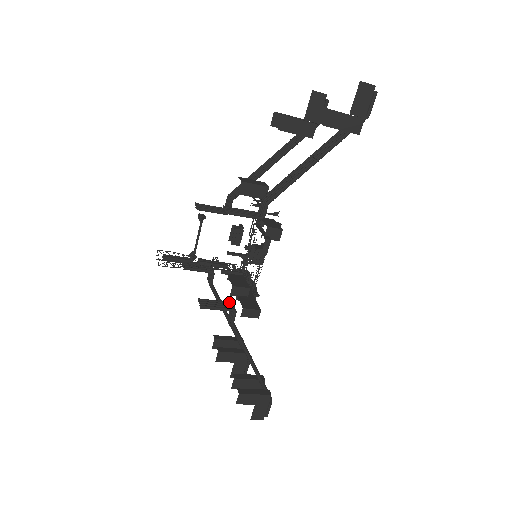
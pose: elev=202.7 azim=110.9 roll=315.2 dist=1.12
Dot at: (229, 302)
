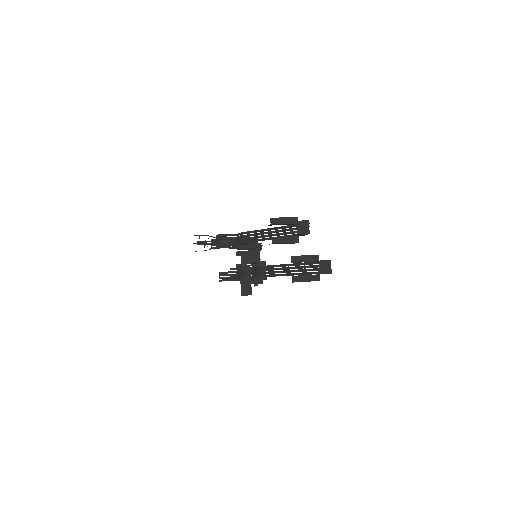
Dot at: occluded
